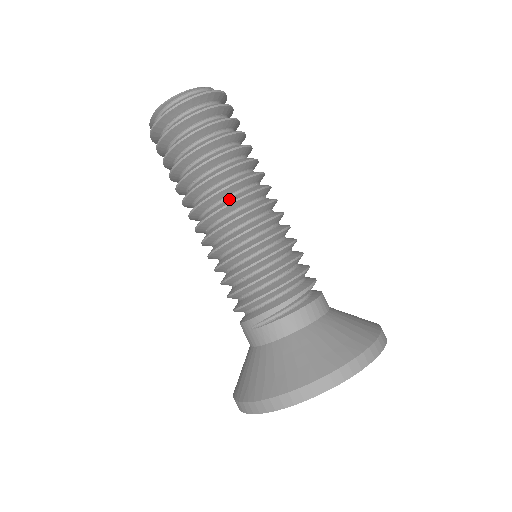
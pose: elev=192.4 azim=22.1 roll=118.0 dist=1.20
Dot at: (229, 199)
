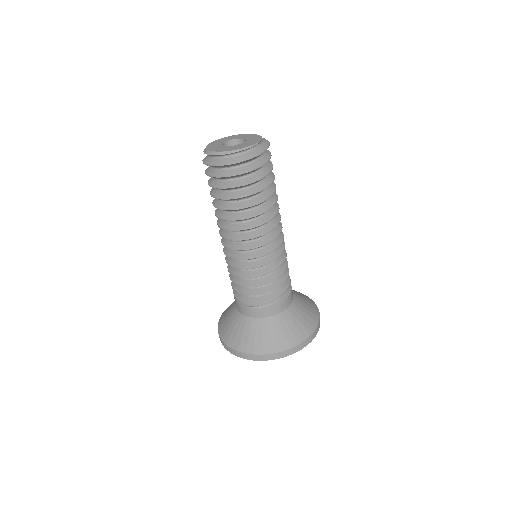
Dot at: (259, 230)
